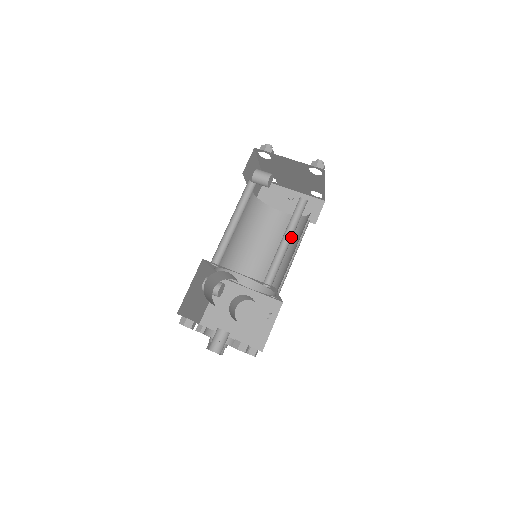
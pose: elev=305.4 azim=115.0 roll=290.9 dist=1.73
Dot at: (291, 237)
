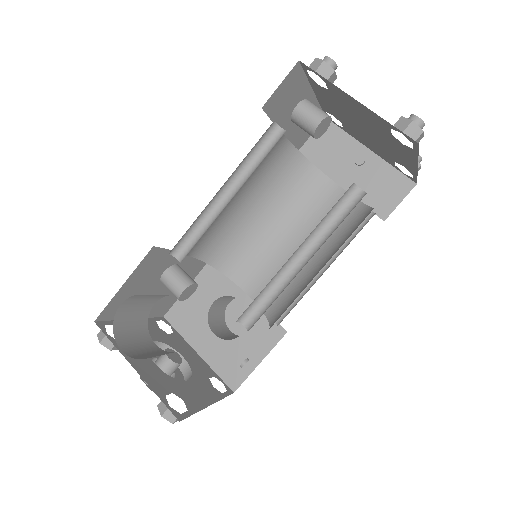
Dot at: (312, 254)
